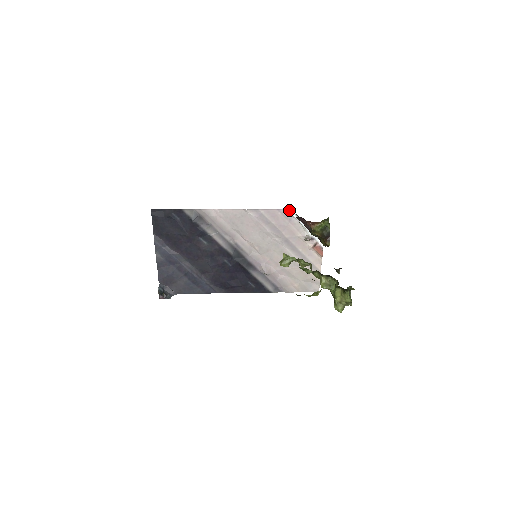
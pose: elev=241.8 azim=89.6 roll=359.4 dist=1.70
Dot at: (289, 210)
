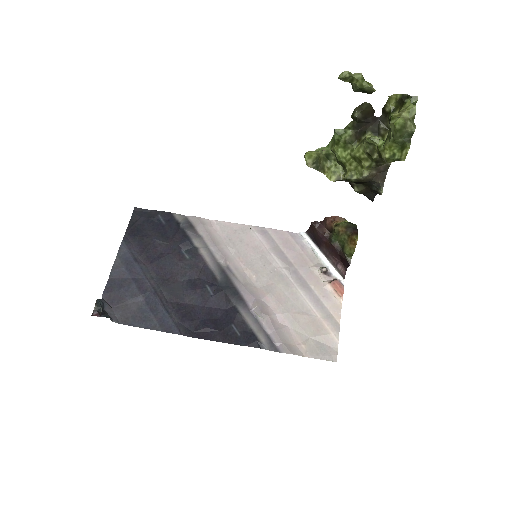
Dot at: (302, 232)
